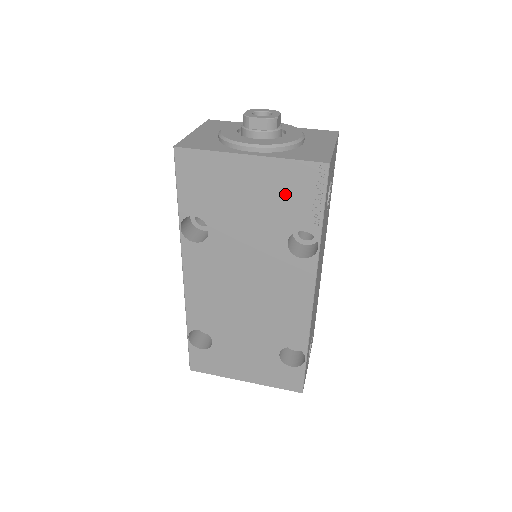
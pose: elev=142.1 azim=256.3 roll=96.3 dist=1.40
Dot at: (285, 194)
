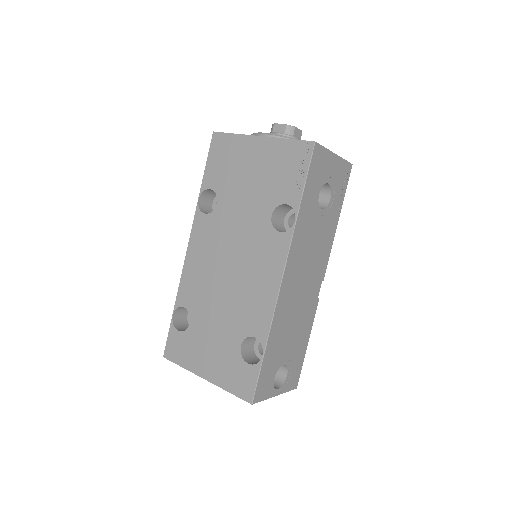
Dot at: (278, 169)
